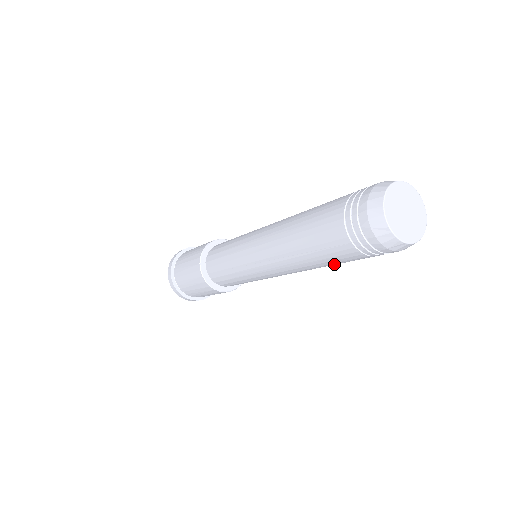
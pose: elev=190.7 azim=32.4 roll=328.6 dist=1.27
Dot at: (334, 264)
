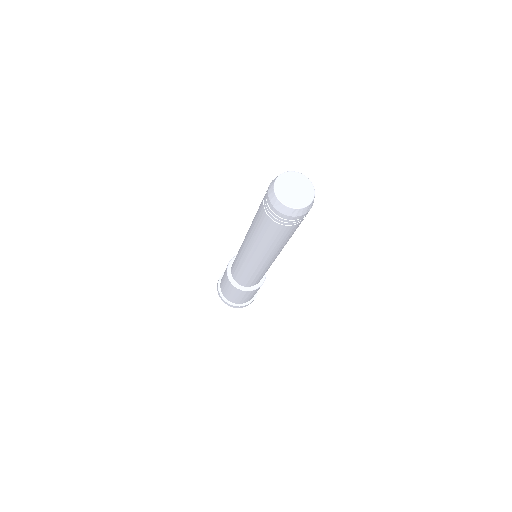
Dot at: (282, 240)
